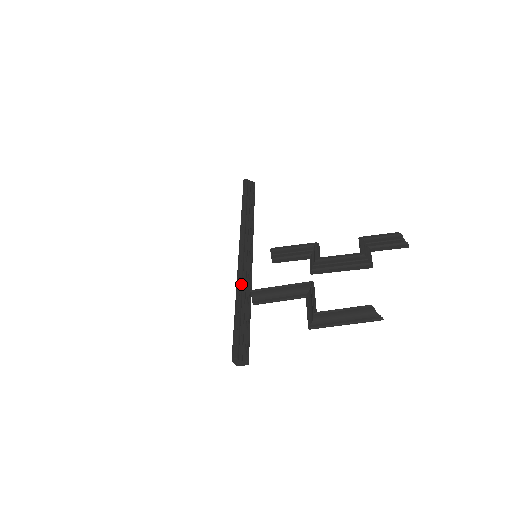
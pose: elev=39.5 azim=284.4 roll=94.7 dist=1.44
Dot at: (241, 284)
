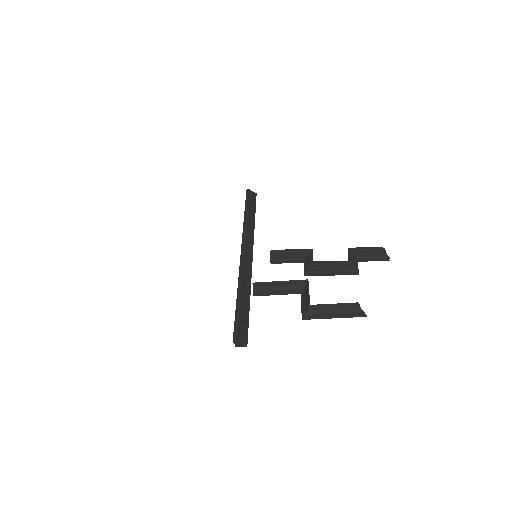
Dot at: (243, 278)
